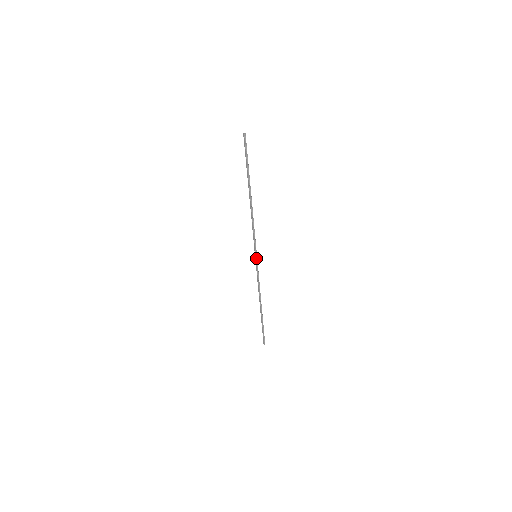
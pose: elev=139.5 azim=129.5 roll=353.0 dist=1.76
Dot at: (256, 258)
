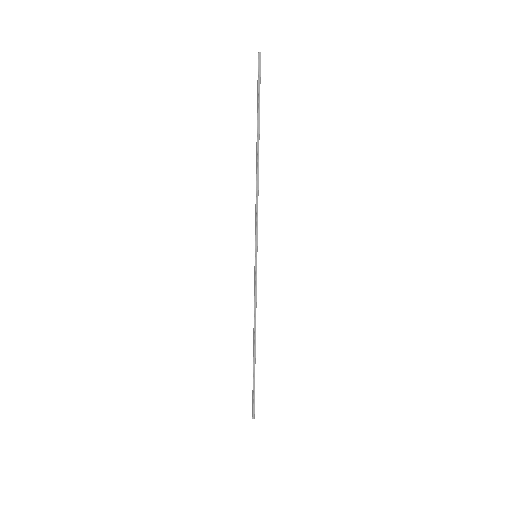
Dot at: (256, 259)
